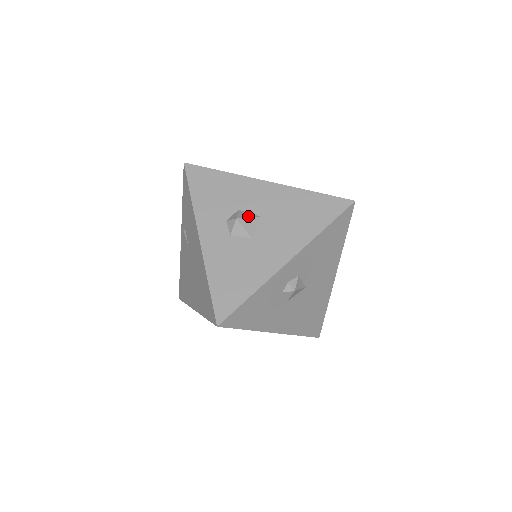
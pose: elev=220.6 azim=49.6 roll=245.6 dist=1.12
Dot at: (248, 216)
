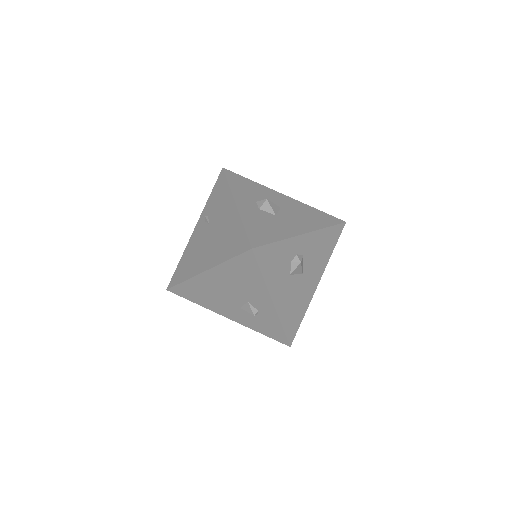
Dot at: (273, 203)
